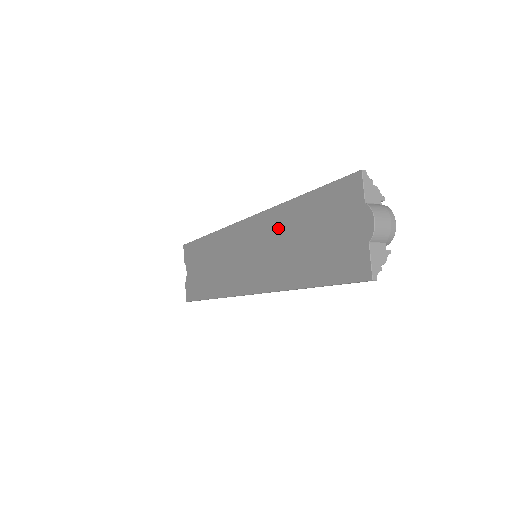
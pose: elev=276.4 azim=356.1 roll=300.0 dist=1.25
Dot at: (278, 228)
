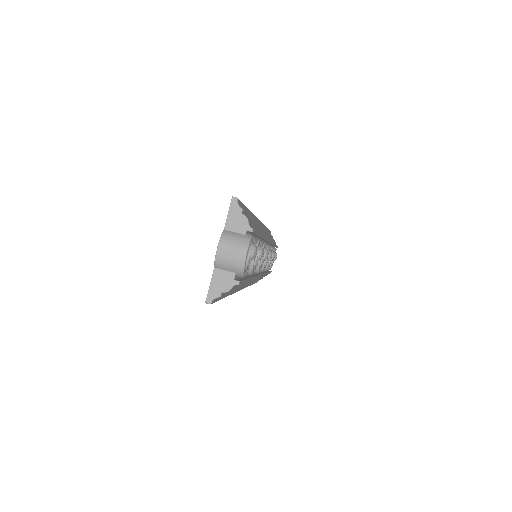
Dot at: occluded
